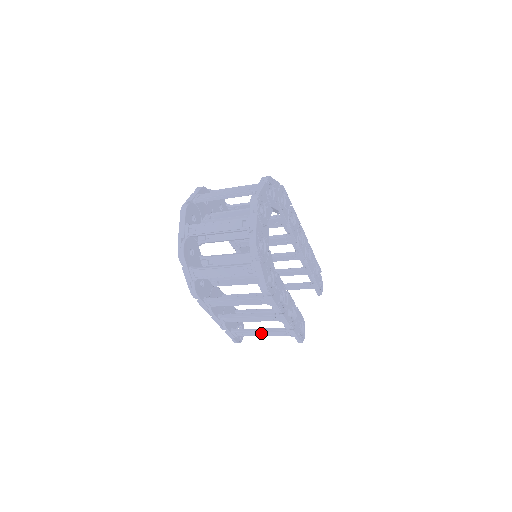
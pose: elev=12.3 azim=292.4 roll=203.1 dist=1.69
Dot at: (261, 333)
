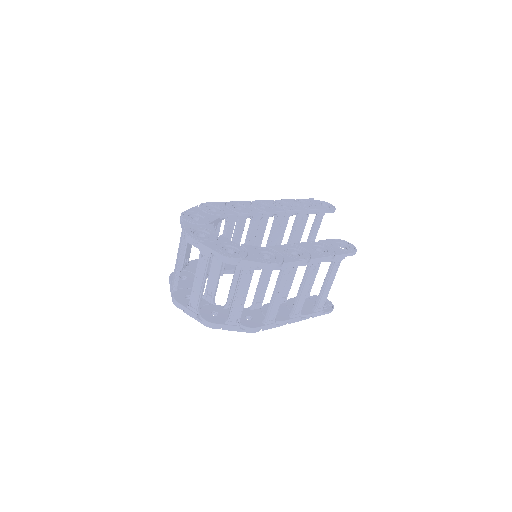
Dot at: (327, 286)
